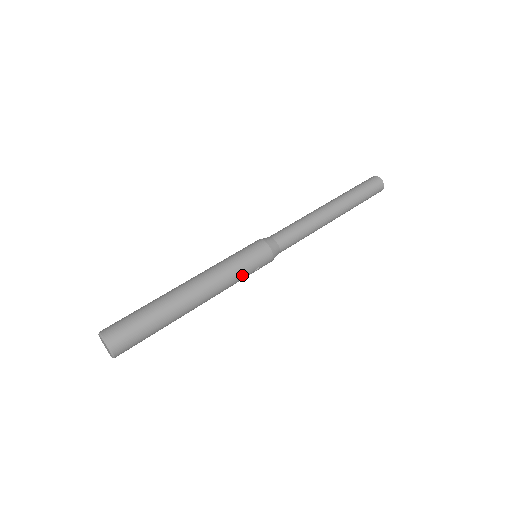
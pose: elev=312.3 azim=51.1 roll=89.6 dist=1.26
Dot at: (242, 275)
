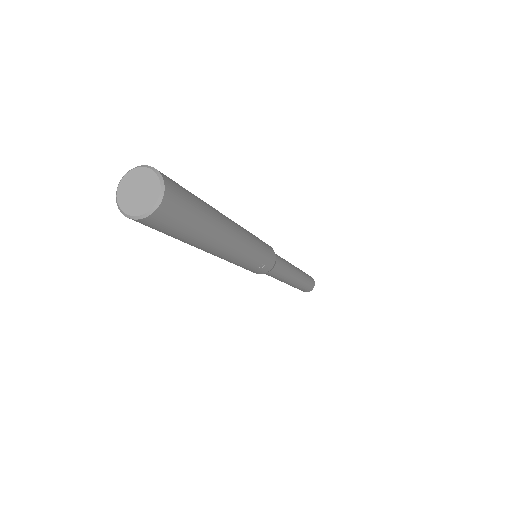
Dot at: (255, 261)
